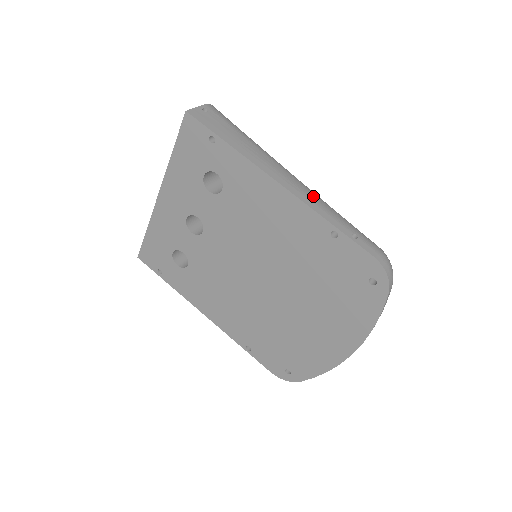
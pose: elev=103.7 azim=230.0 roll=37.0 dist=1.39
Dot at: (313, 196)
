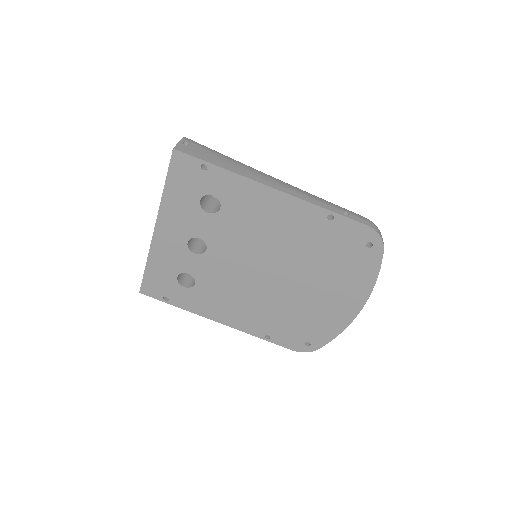
Dot at: (301, 191)
